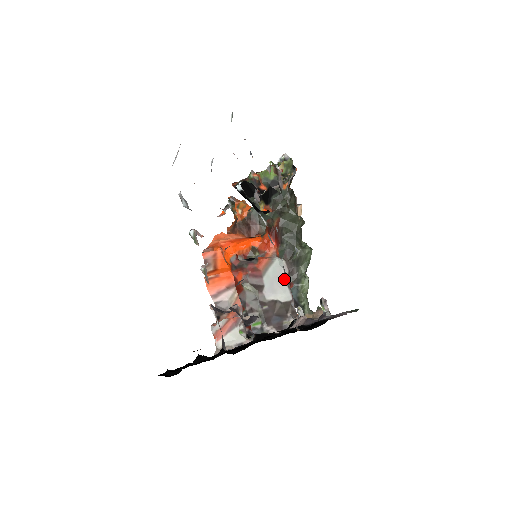
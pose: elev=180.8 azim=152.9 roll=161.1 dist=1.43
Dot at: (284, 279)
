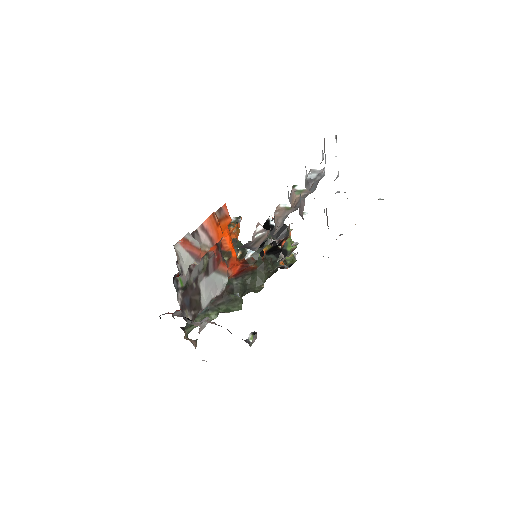
Dot at: (215, 294)
